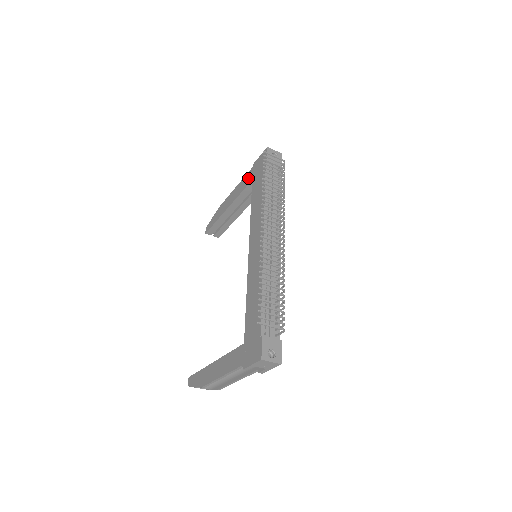
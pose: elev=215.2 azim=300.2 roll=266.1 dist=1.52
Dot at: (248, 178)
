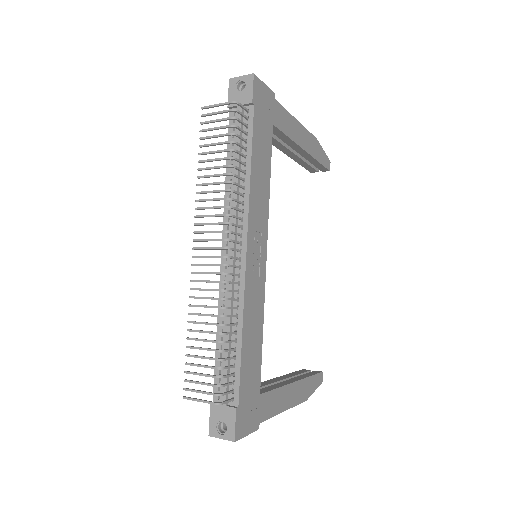
Dot at: occluded
